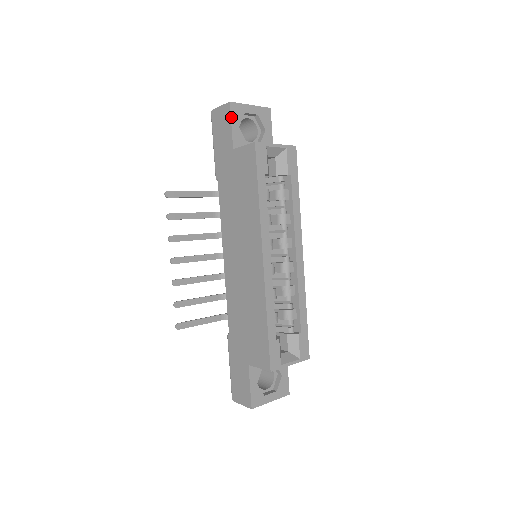
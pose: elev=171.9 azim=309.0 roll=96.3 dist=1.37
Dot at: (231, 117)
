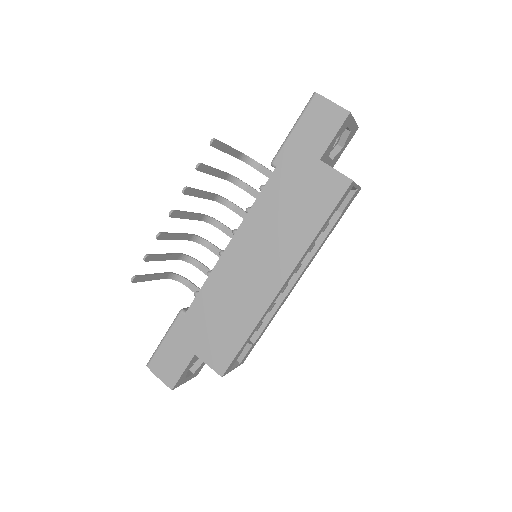
Dot at: (340, 128)
